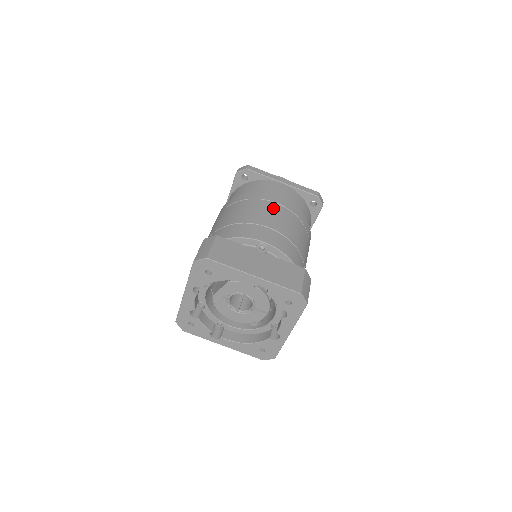
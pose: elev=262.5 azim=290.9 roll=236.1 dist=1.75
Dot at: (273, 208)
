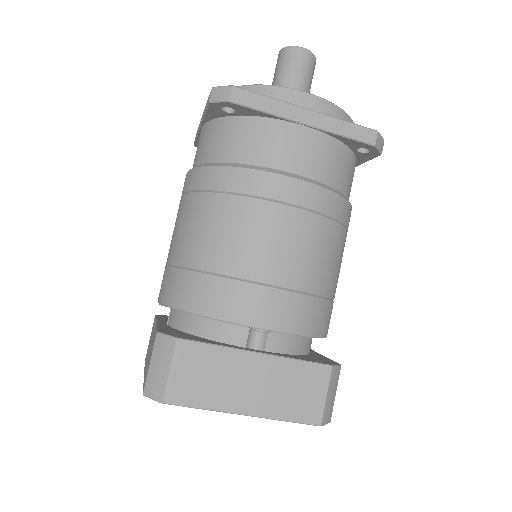
Dot at: (282, 224)
